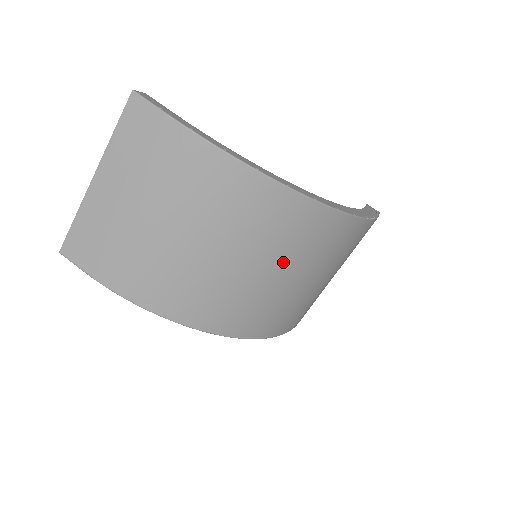
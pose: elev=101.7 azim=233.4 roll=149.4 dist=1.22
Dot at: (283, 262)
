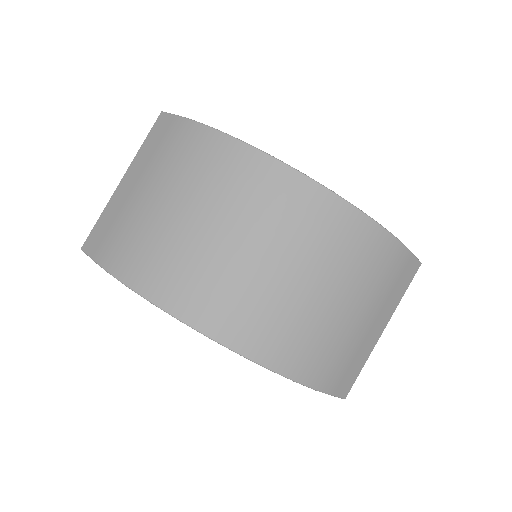
Dot at: (276, 245)
